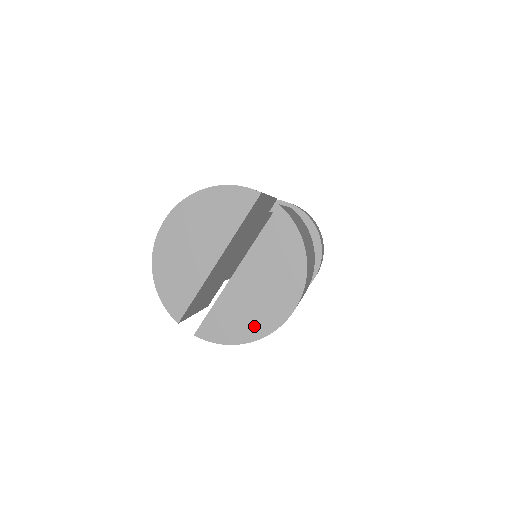
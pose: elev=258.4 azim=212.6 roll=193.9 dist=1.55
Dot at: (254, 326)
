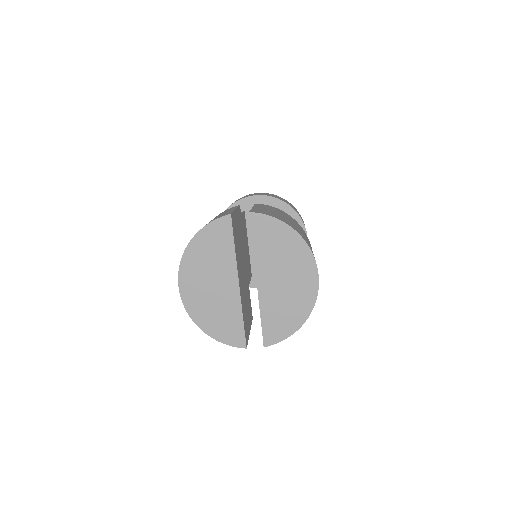
Dot at: (300, 308)
